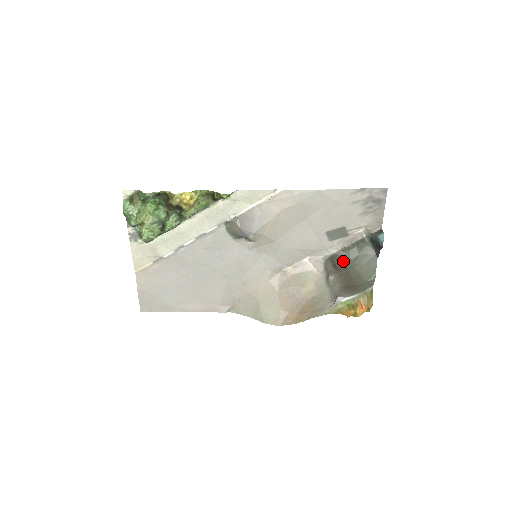
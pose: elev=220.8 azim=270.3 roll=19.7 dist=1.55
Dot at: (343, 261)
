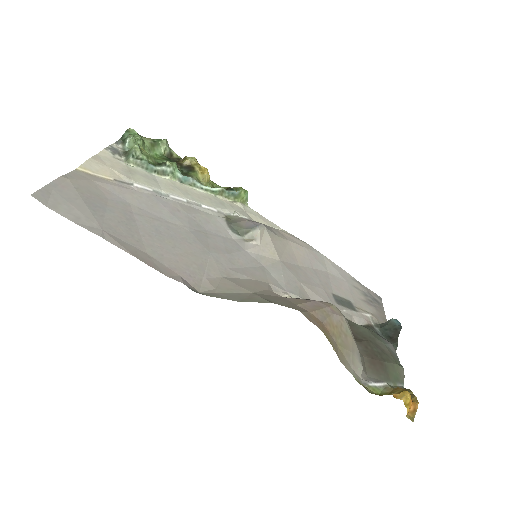
Dot at: (358, 329)
